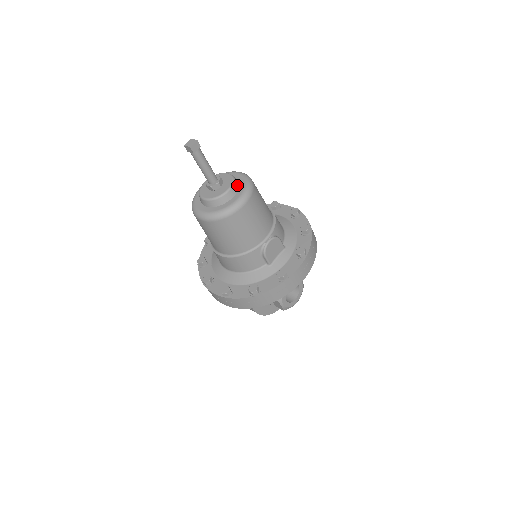
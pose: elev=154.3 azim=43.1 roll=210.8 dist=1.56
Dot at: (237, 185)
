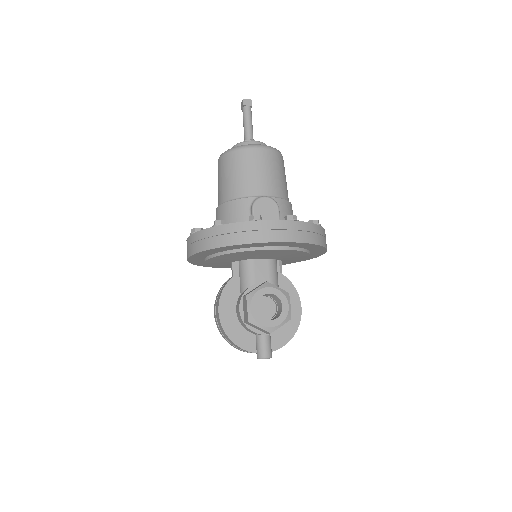
Dot at: occluded
